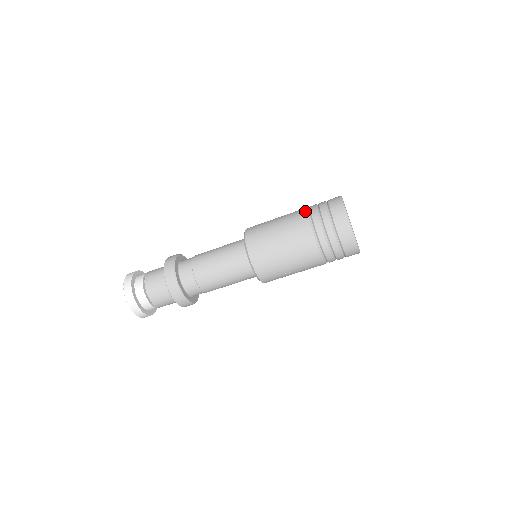
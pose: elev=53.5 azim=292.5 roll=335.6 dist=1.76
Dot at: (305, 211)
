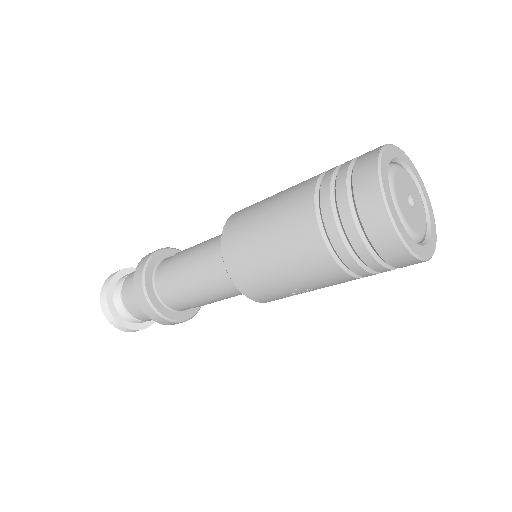
Dot at: (310, 201)
